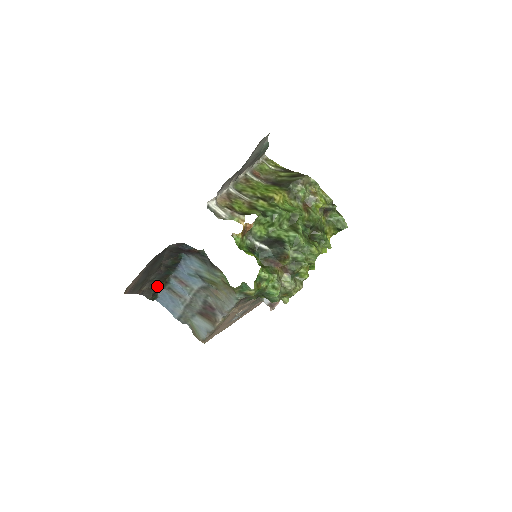
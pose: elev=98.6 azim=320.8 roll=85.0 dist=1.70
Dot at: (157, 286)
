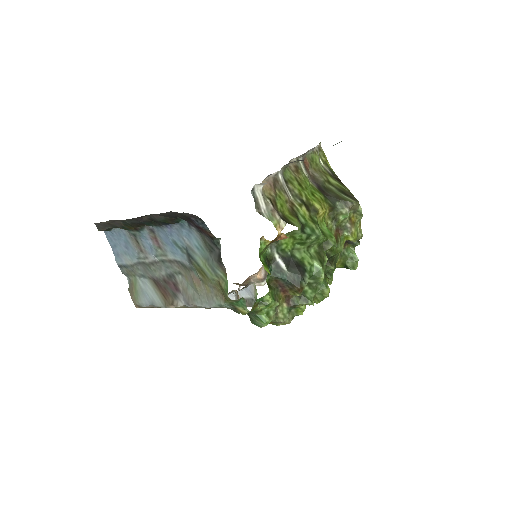
Dot at: (121, 226)
